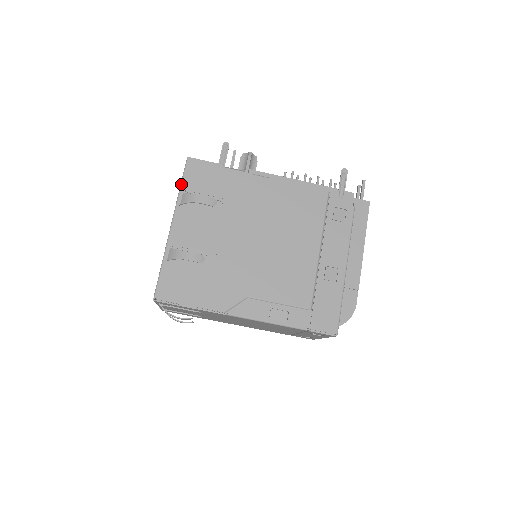
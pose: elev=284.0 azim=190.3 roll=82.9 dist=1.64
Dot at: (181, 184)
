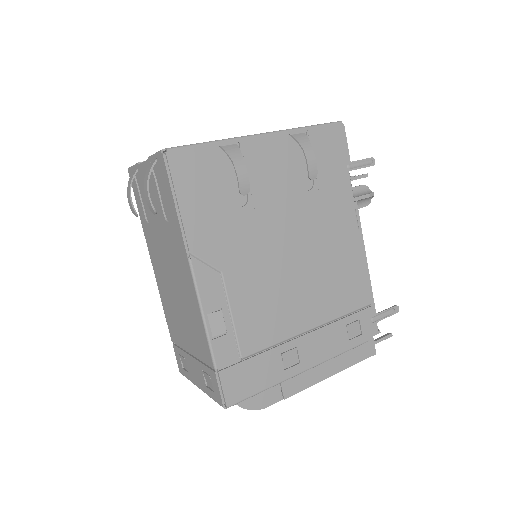
Dot at: (313, 126)
